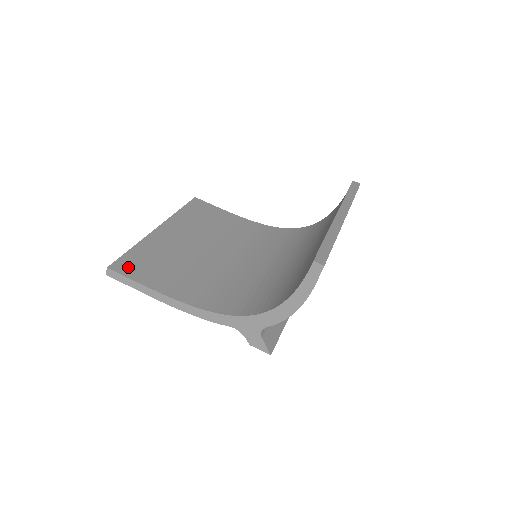
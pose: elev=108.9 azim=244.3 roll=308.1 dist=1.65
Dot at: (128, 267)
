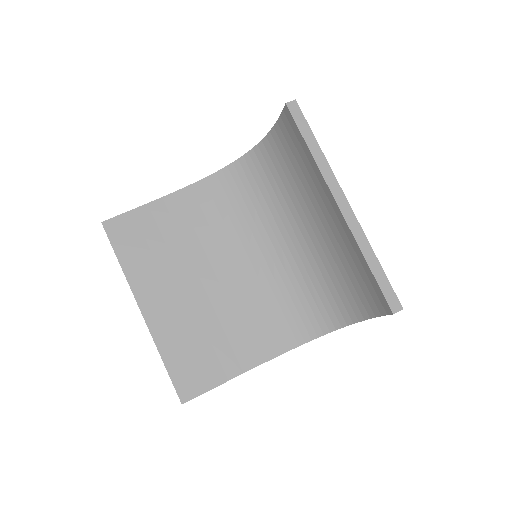
Dot at: (191, 384)
